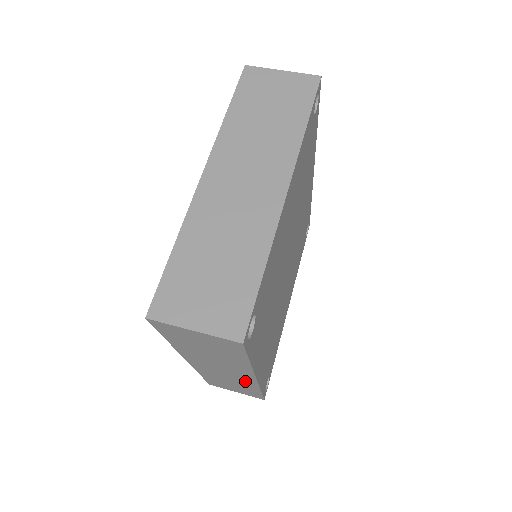
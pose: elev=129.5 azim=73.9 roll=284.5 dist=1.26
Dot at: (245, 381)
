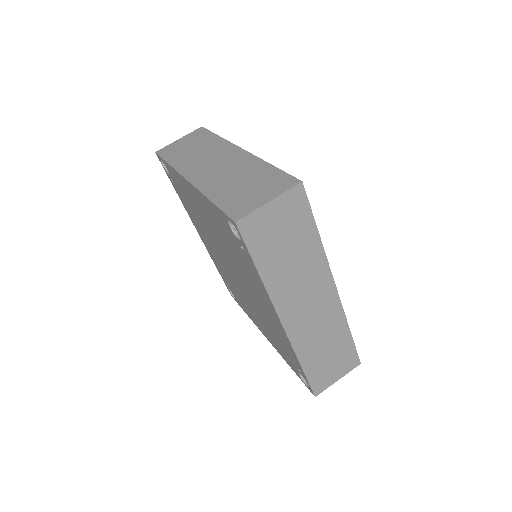
Dot at: (332, 313)
